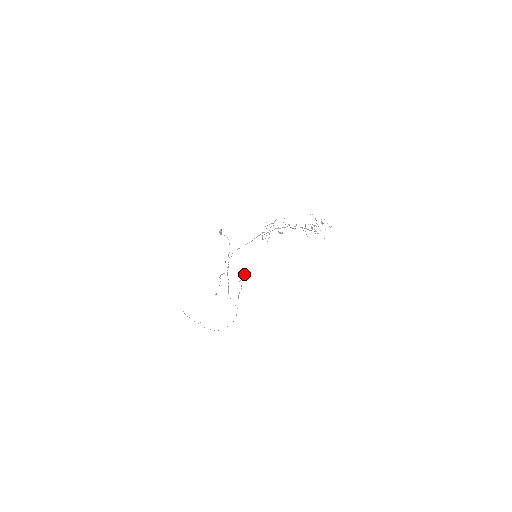
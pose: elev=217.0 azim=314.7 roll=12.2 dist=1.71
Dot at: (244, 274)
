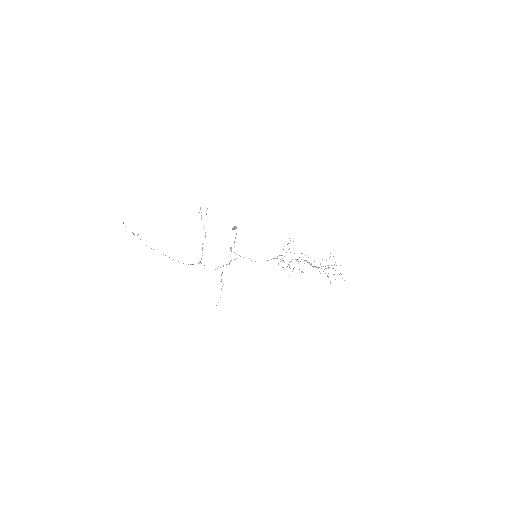
Dot at: (207, 208)
